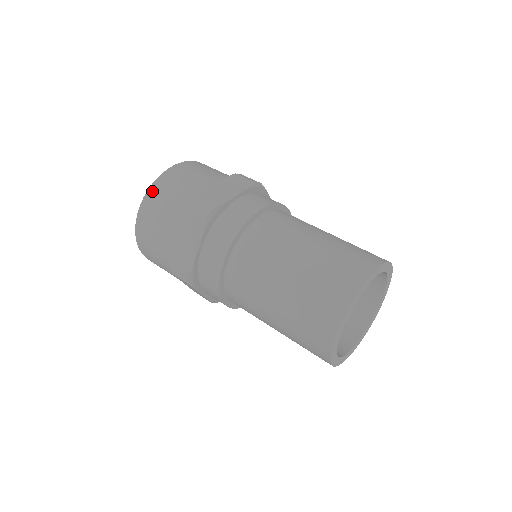
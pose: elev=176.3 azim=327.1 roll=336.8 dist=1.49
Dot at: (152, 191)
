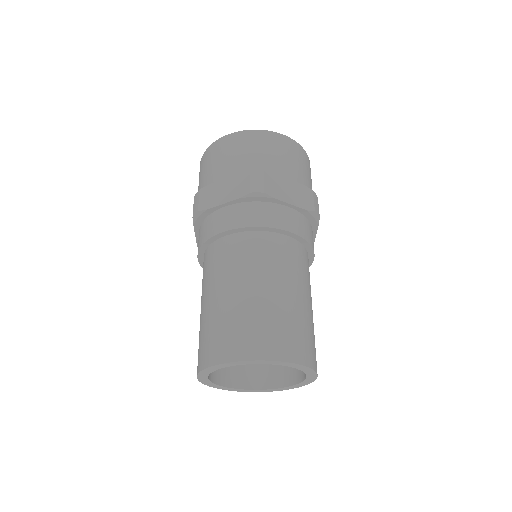
Dot at: (203, 158)
